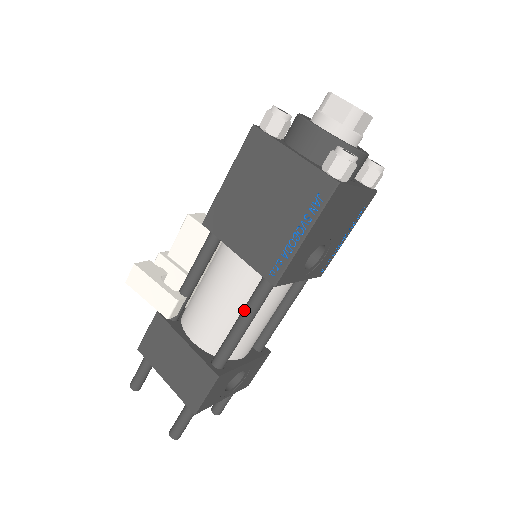
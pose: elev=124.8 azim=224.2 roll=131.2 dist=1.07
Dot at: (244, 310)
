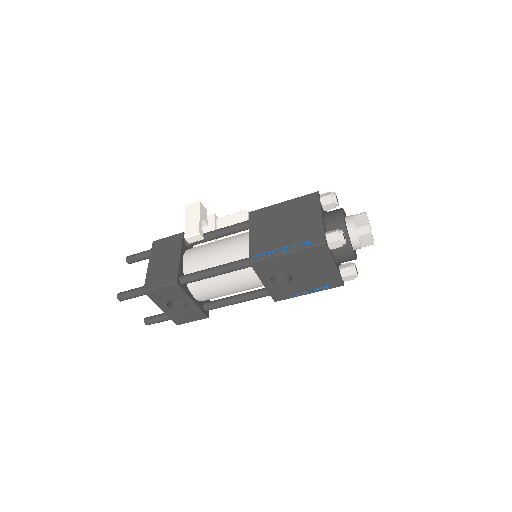
Dot at: (224, 264)
